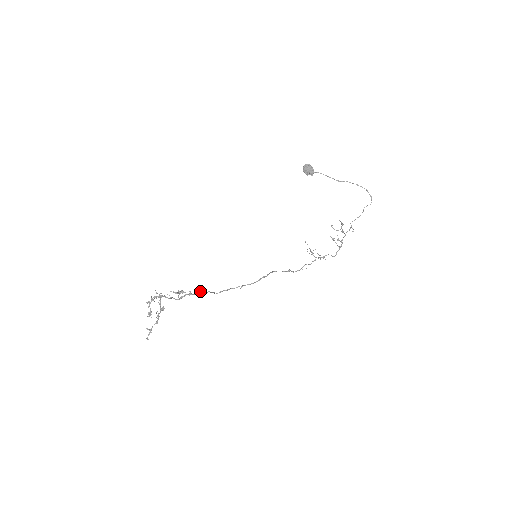
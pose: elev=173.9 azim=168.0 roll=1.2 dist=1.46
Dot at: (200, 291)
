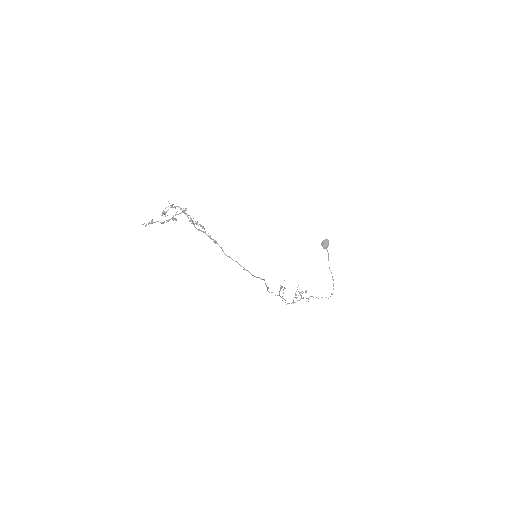
Dot at: occluded
